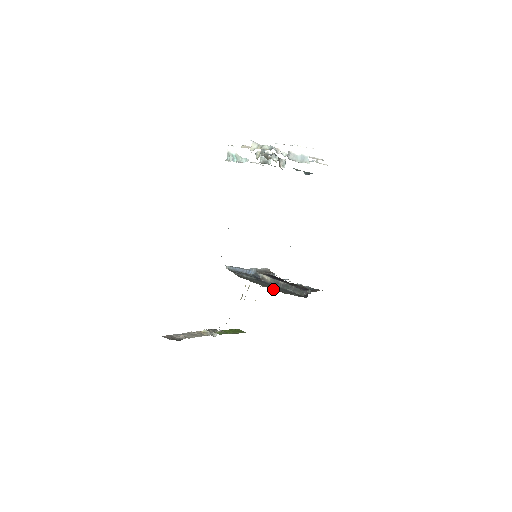
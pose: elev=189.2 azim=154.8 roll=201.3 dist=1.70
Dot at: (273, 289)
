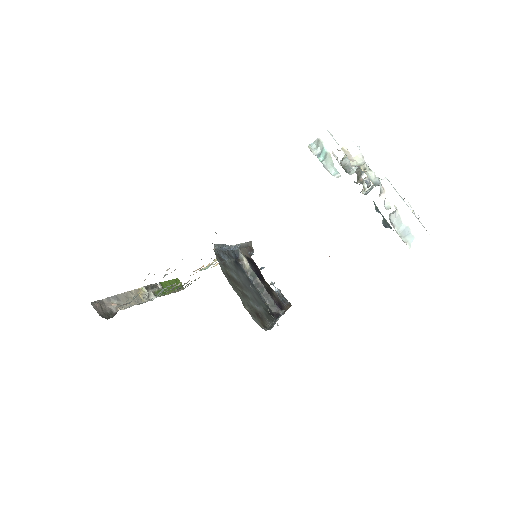
Dot at: (253, 313)
